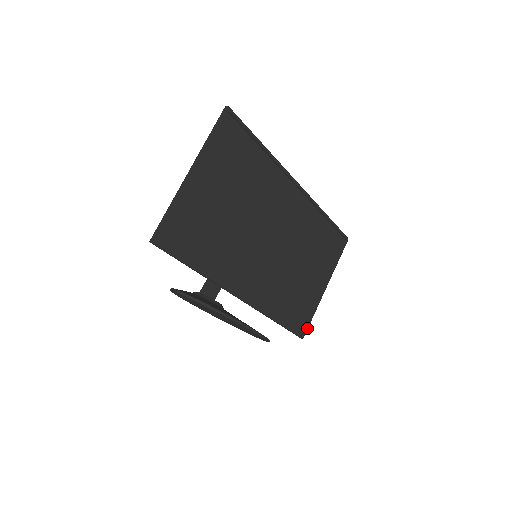
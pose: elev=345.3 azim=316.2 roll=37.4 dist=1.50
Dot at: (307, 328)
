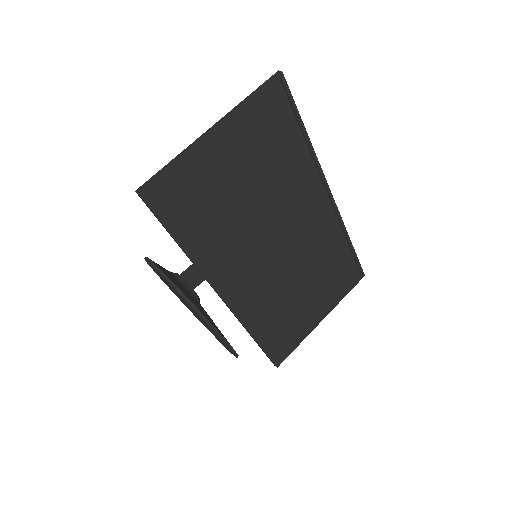
Dot at: (286, 357)
